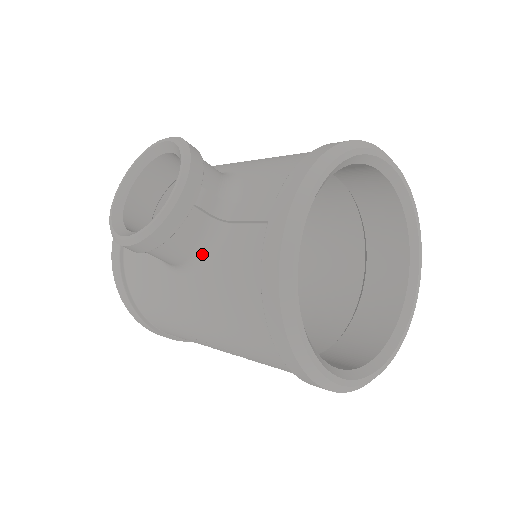
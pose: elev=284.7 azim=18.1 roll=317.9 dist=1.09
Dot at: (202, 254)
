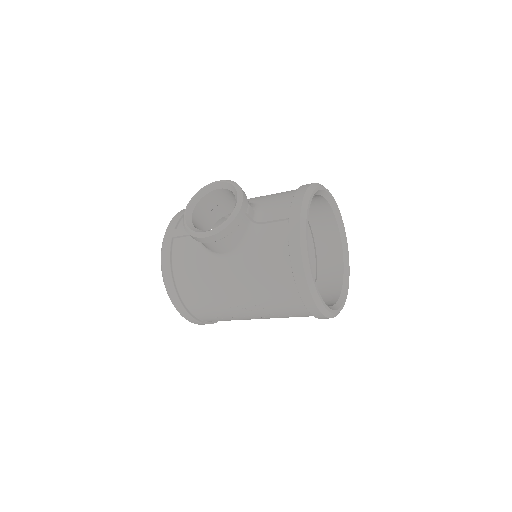
Dot at: (245, 243)
